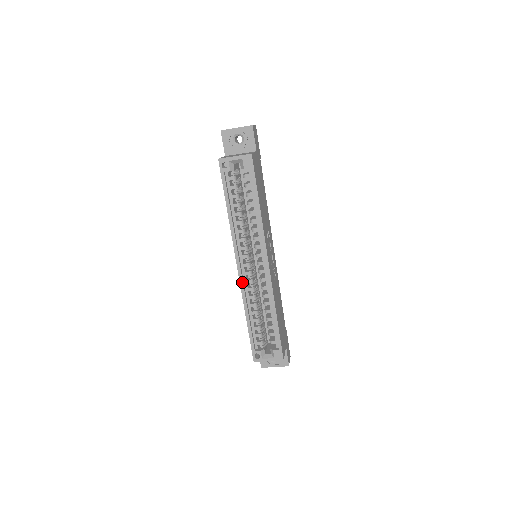
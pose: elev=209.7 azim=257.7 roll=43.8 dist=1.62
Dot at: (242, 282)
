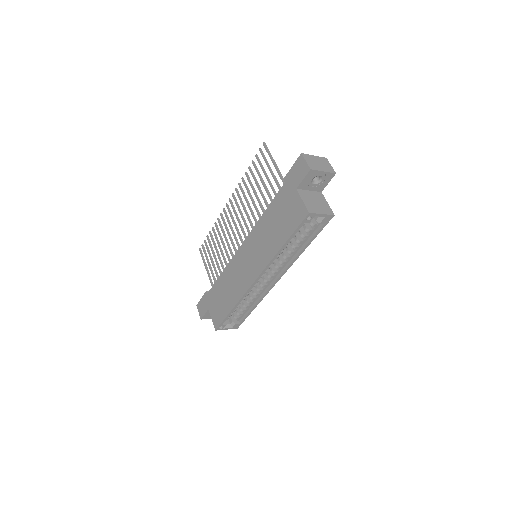
Dot at: (250, 289)
